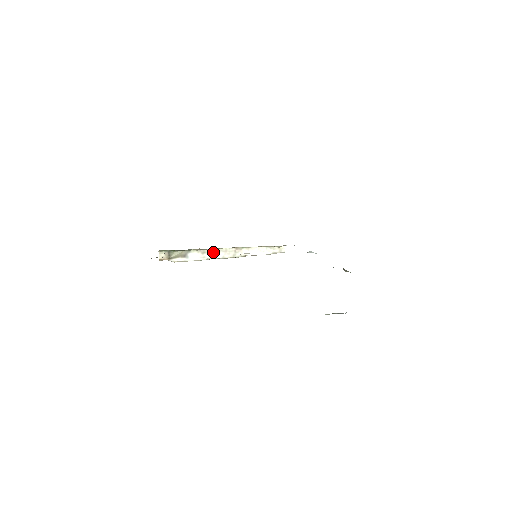
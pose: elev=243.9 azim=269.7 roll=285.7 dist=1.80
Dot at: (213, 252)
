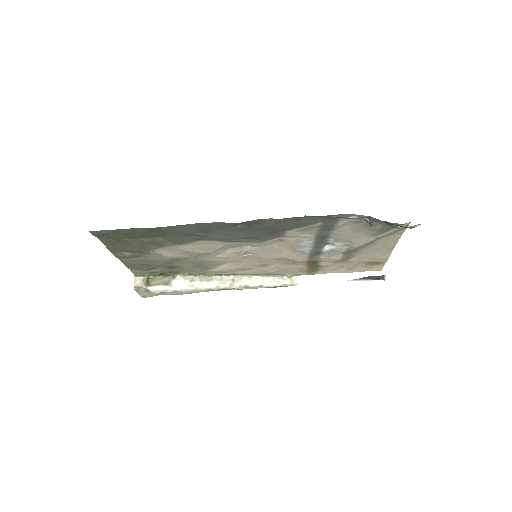
Dot at: (204, 280)
